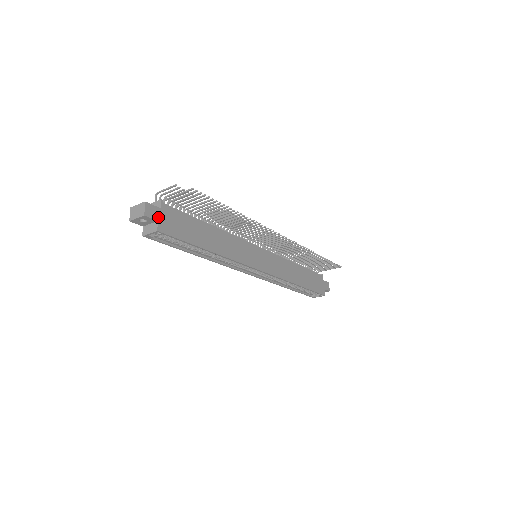
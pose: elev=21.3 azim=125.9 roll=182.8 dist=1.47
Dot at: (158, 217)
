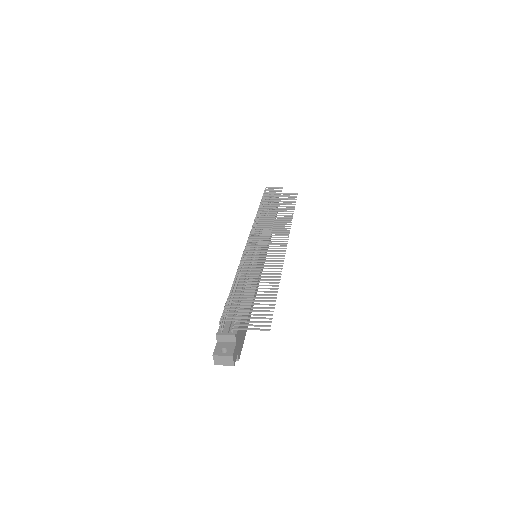
Dot at: (237, 351)
